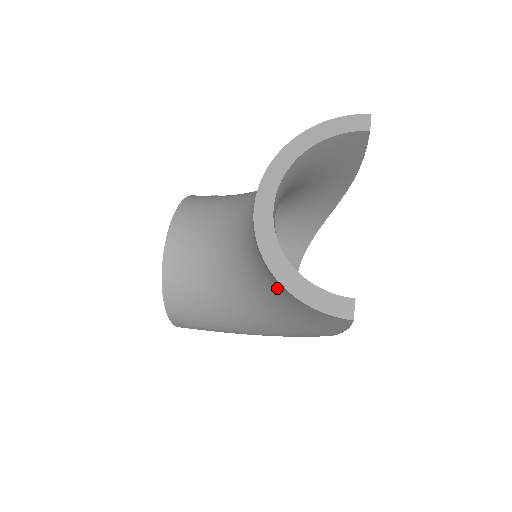
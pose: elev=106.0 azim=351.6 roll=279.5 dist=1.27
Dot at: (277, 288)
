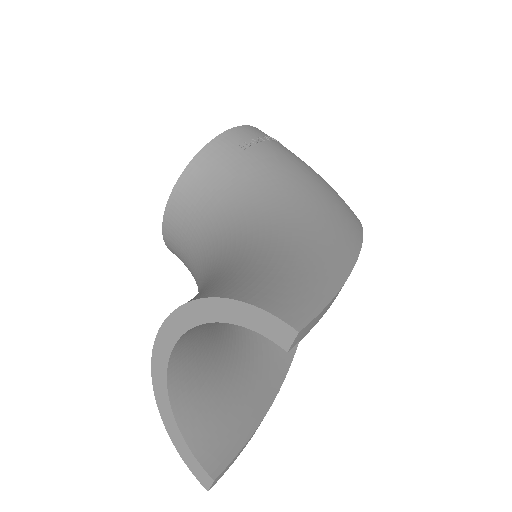
Dot at: occluded
